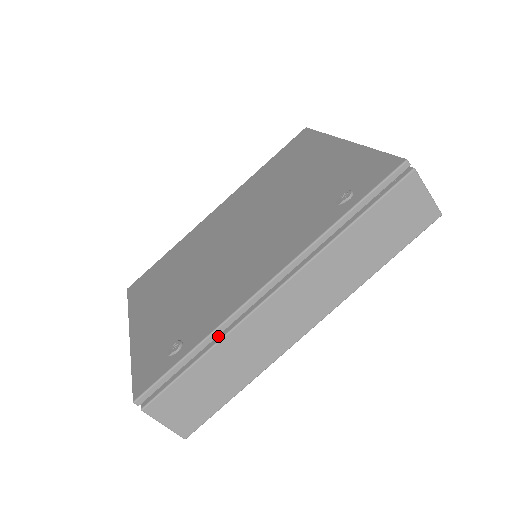
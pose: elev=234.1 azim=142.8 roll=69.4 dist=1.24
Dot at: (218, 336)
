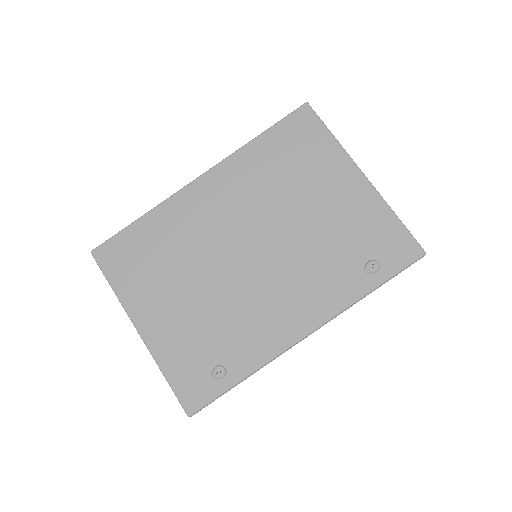
Dot at: occluded
